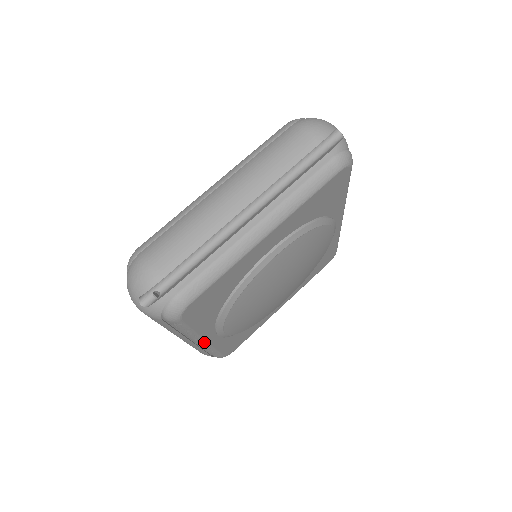
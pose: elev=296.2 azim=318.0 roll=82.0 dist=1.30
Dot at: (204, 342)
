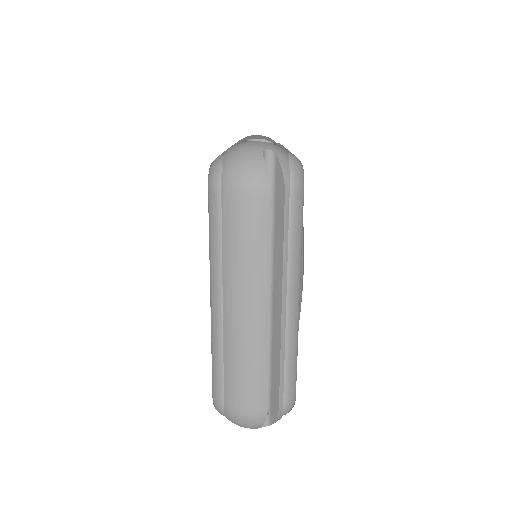
Dot at: occluded
